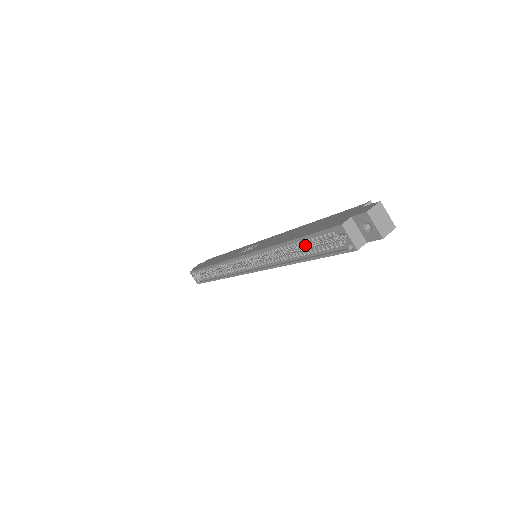
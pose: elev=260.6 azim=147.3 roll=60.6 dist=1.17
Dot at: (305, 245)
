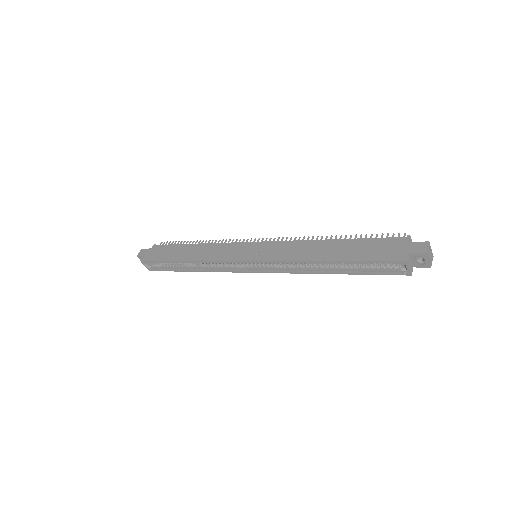
Dot at: occluded
